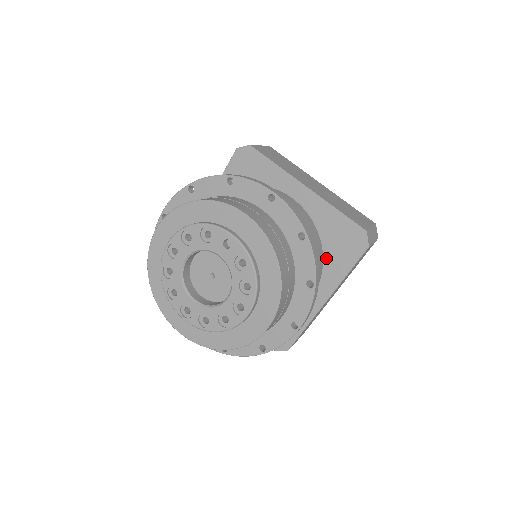
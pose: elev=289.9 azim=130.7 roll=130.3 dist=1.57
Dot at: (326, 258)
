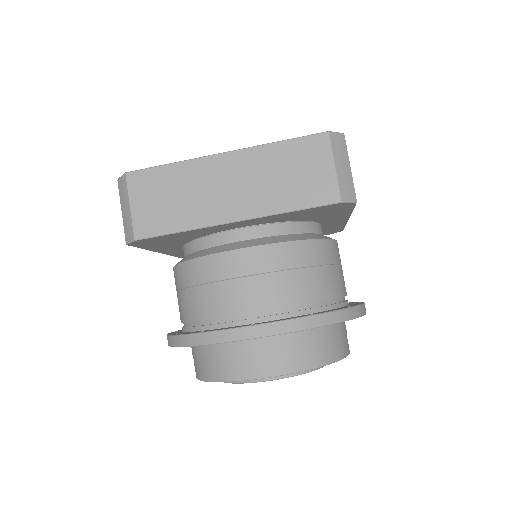
Dot at: (318, 218)
